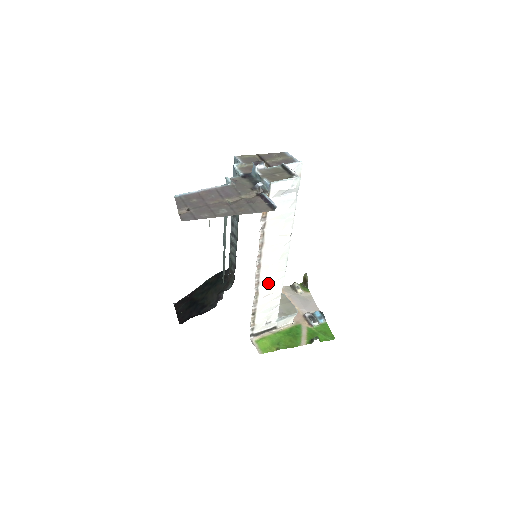
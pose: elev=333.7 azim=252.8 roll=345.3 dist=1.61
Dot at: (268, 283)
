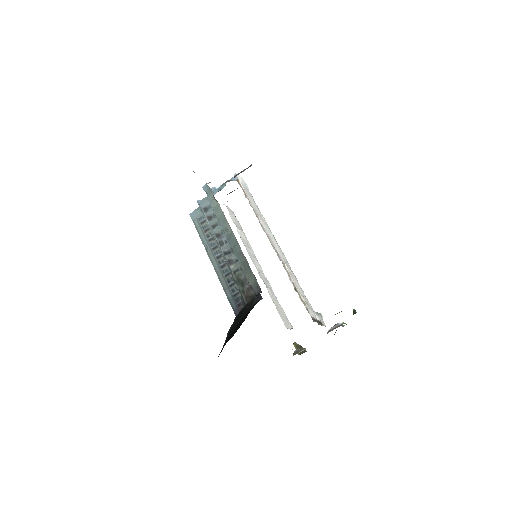
Dot at: (282, 259)
